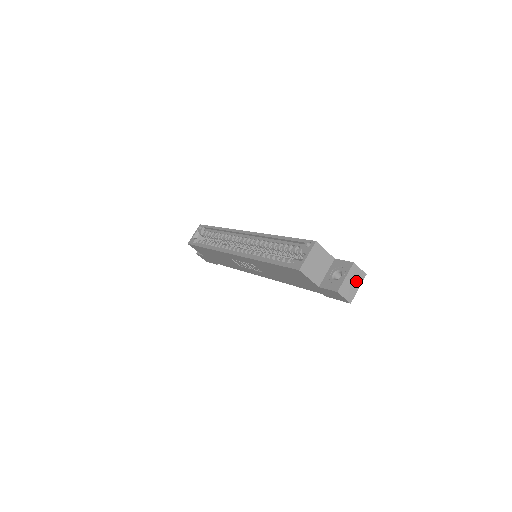
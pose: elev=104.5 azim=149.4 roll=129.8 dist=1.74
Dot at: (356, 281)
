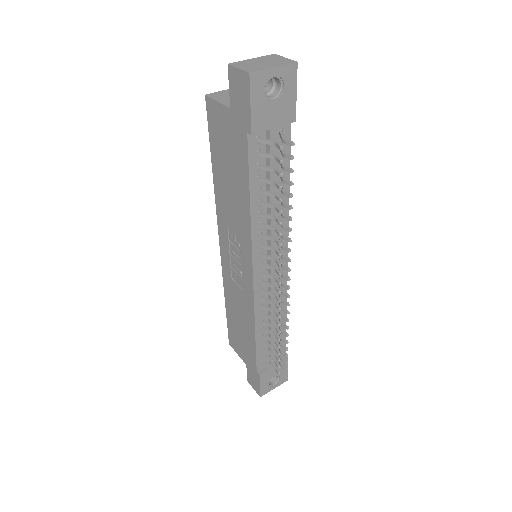
Dot at: (272, 63)
